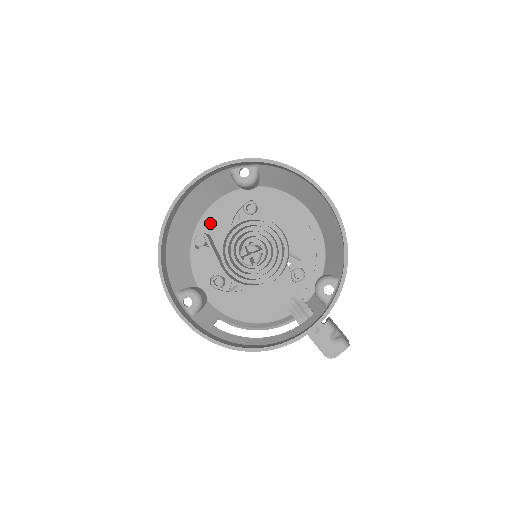
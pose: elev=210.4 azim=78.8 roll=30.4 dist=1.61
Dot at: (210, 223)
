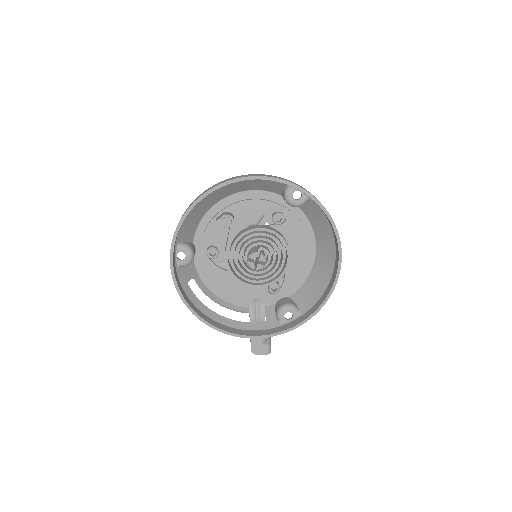
Dot at: (240, 206)
